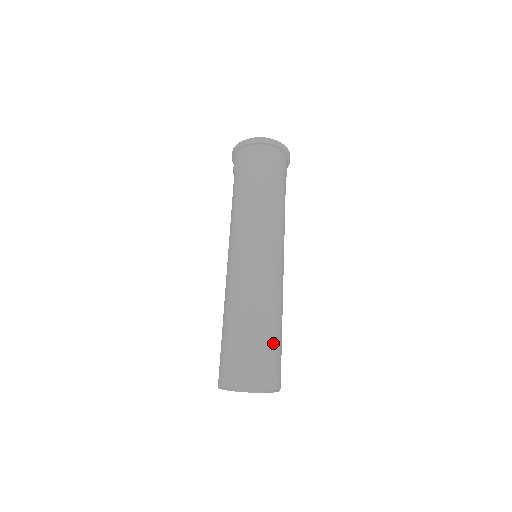
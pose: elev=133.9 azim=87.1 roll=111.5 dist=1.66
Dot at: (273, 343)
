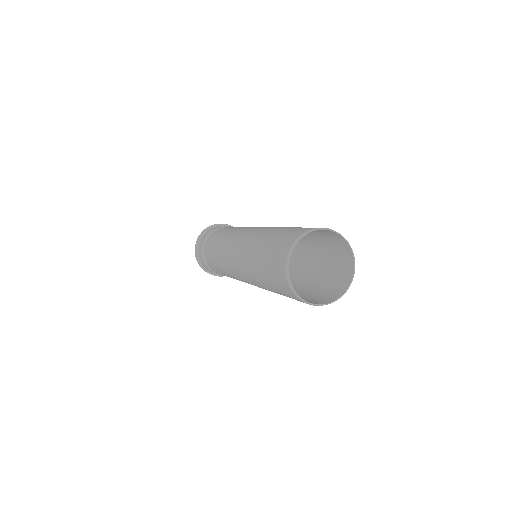
Dot at: (317, 235)
